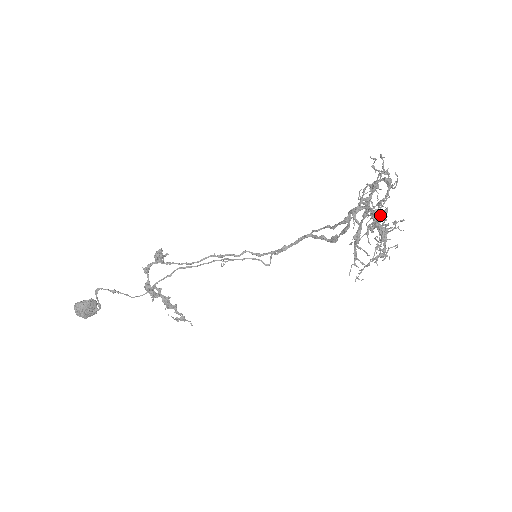
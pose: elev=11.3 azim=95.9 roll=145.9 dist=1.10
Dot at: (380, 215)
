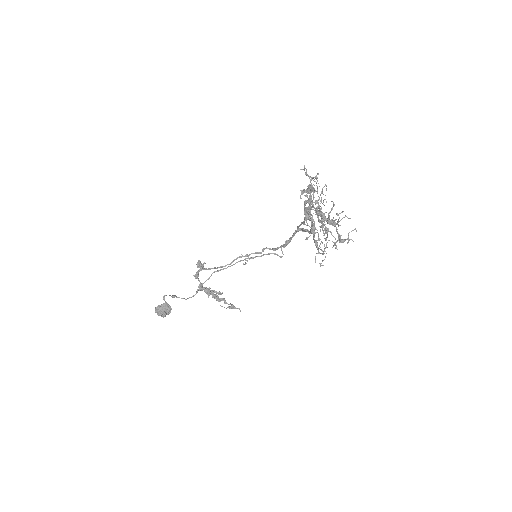
Dot at: occluded
